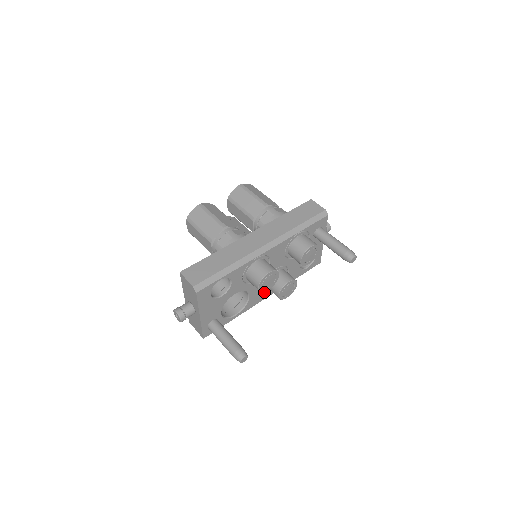
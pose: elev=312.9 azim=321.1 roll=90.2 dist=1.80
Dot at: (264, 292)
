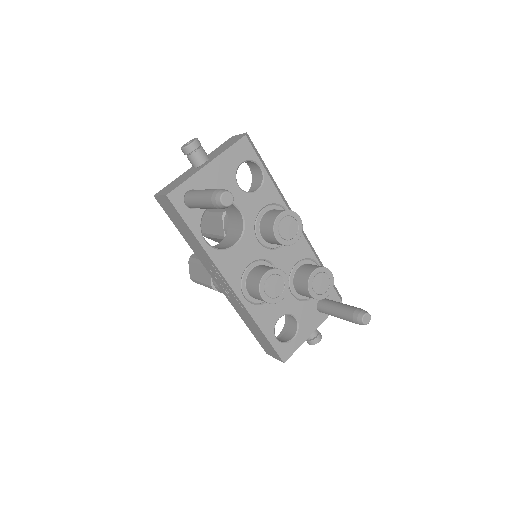
Dot at: (240, 274)
